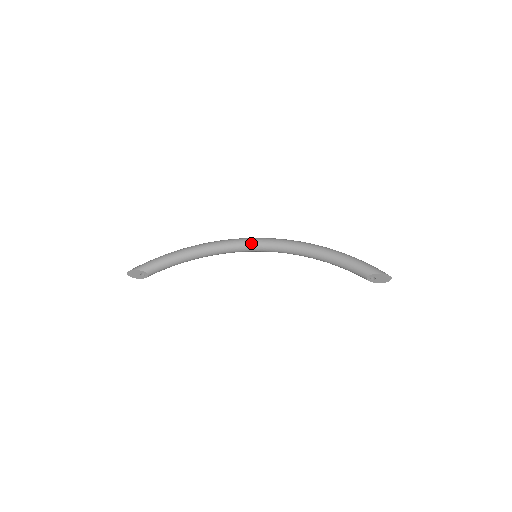
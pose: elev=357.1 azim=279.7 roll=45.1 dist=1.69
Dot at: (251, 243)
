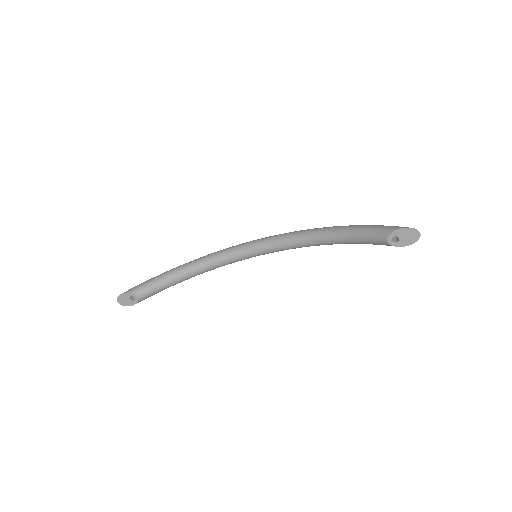
Dot at: (250, 244)
